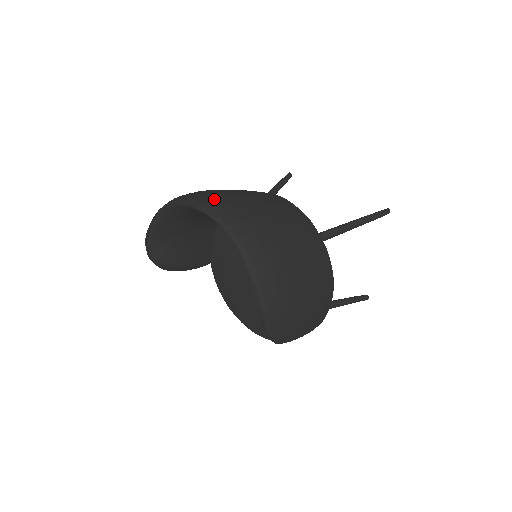
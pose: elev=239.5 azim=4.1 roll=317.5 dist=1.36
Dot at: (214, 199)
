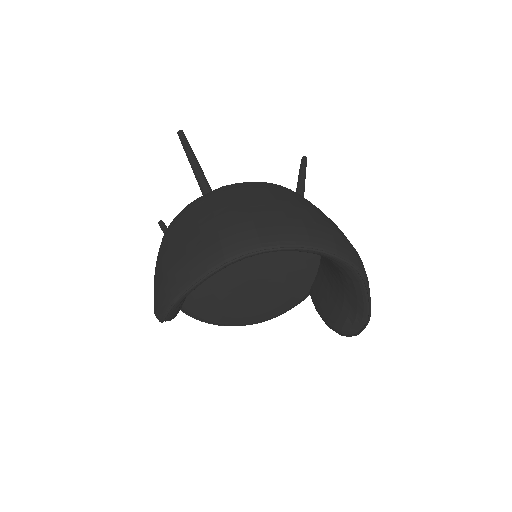
Dot at: (308, 229)
